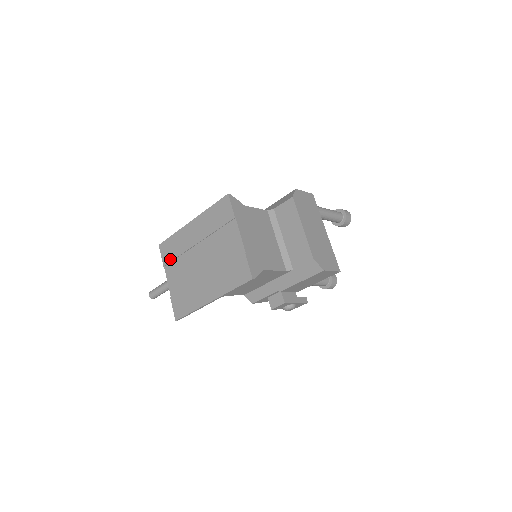
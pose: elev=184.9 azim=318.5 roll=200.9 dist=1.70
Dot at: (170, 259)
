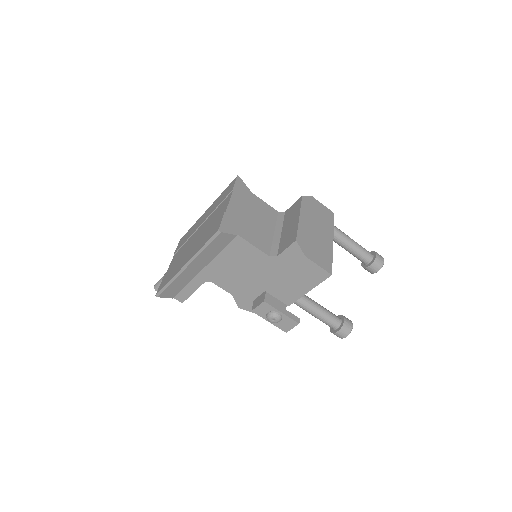
Dot at: (180, 247)
